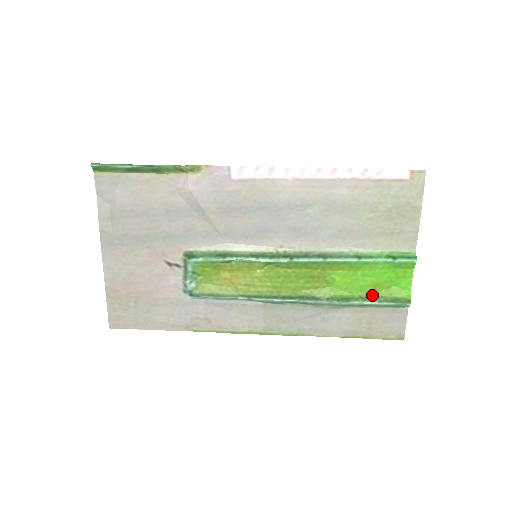
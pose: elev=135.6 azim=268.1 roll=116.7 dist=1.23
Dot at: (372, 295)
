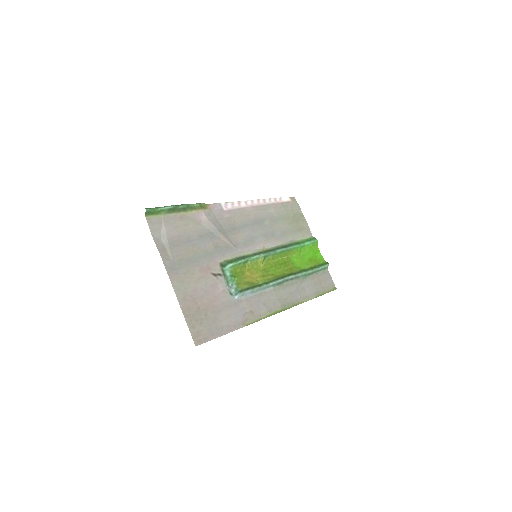
Dot at: (312, 266)
